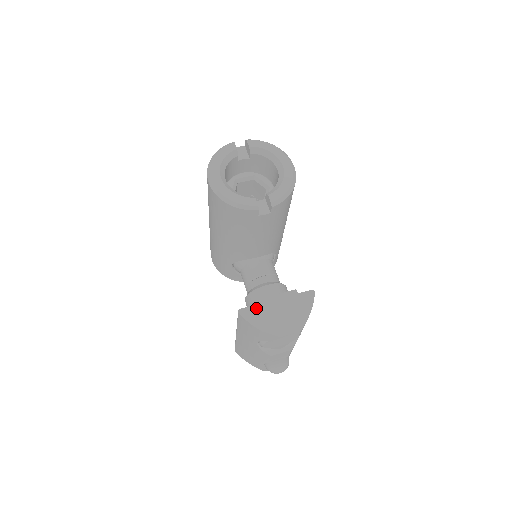
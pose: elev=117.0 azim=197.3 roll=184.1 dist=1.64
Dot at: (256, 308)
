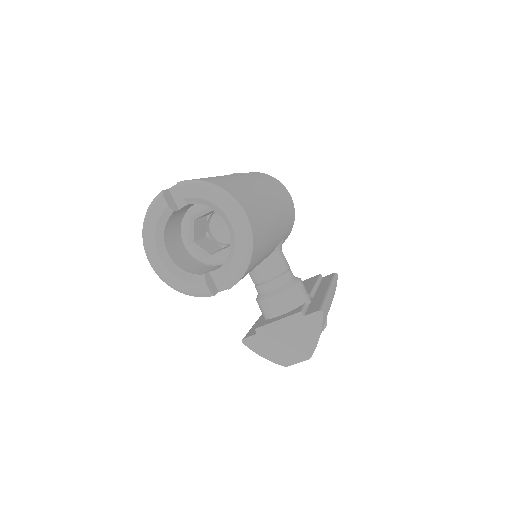
Dot at: (260, 337)
